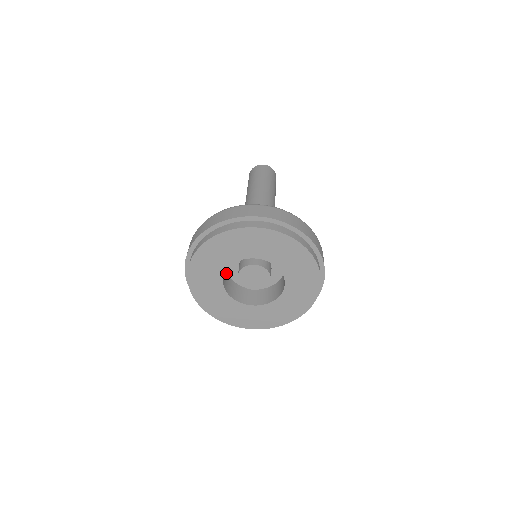
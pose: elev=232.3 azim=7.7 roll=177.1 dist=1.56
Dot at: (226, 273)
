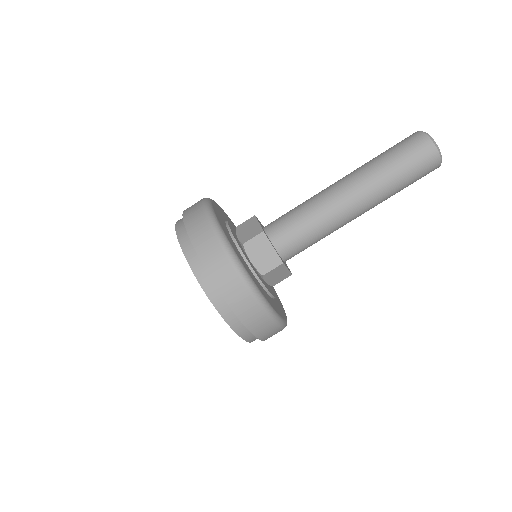
Dot at: occluded
